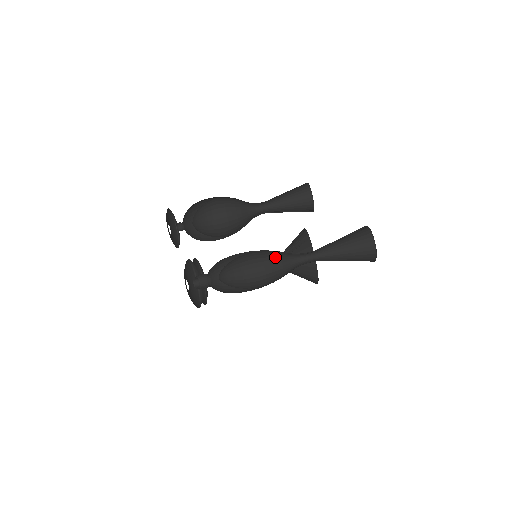
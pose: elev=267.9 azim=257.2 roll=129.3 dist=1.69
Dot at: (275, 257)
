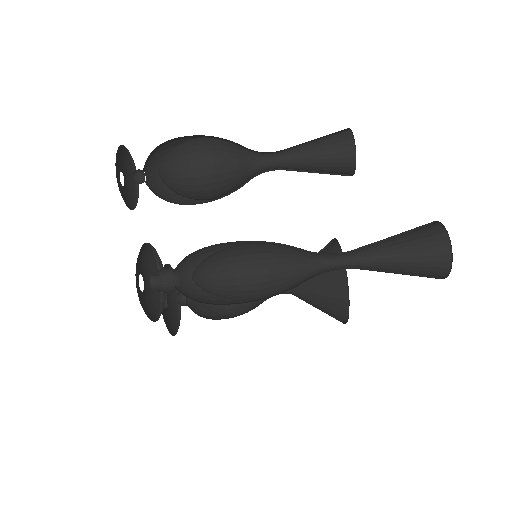
Dot at: (285, 250)
